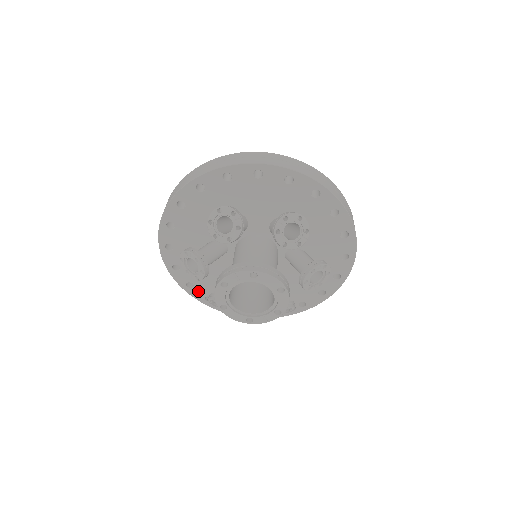
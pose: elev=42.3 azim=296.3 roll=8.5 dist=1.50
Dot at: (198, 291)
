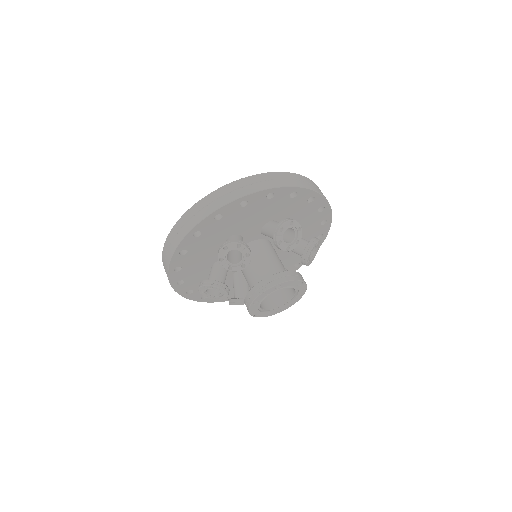
Dot at: occluded
